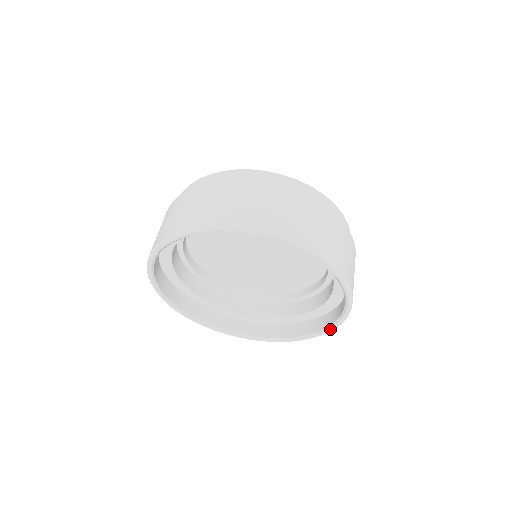
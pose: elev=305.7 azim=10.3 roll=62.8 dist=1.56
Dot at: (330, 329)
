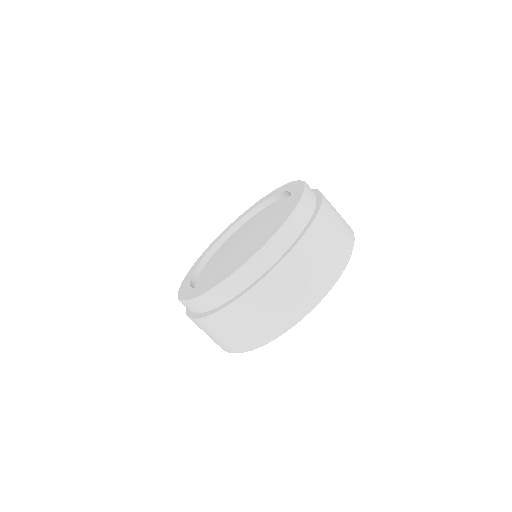
Dot at: occluded
